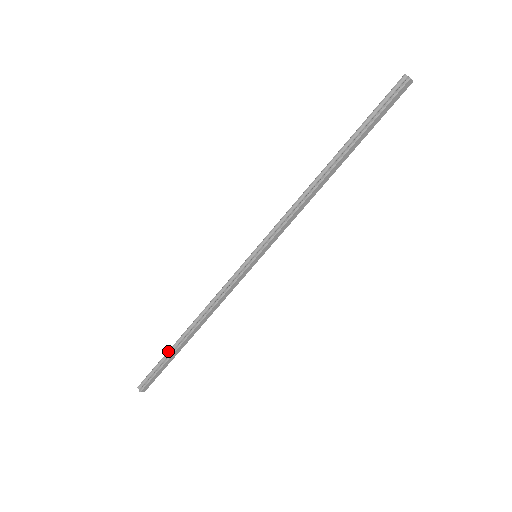
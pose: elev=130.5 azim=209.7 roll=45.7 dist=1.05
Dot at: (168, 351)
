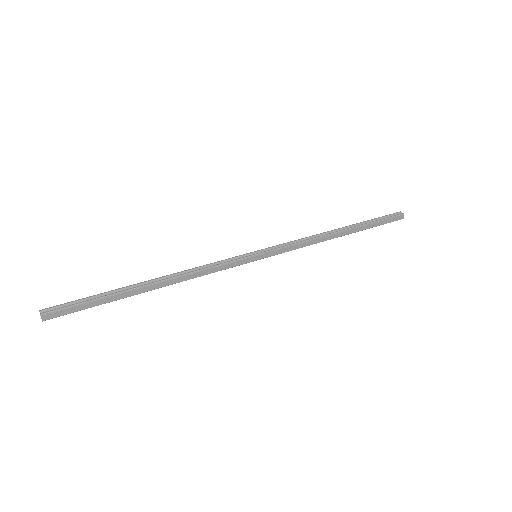
Dot at: (113, 290)
